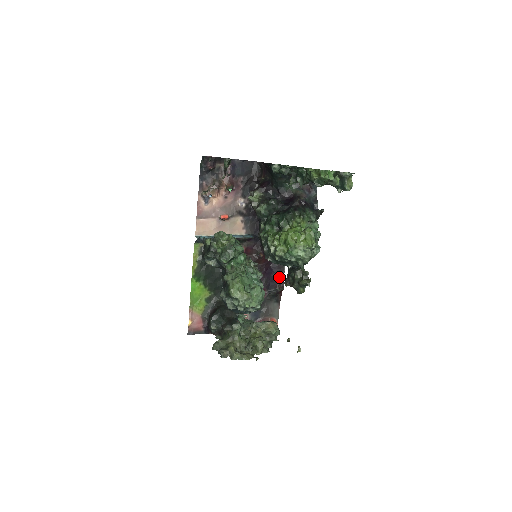
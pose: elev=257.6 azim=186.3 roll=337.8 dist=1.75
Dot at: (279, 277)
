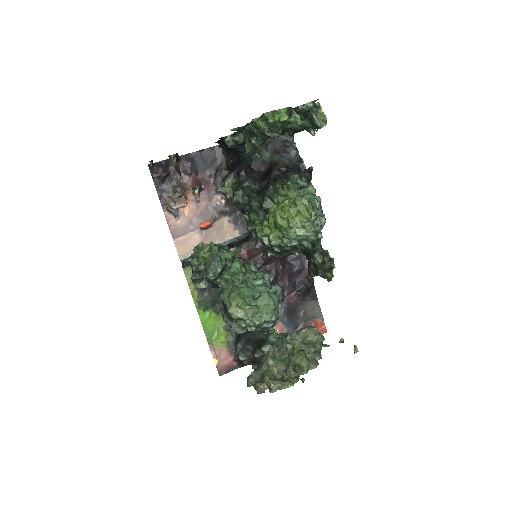
Dot at: (303, 269)
